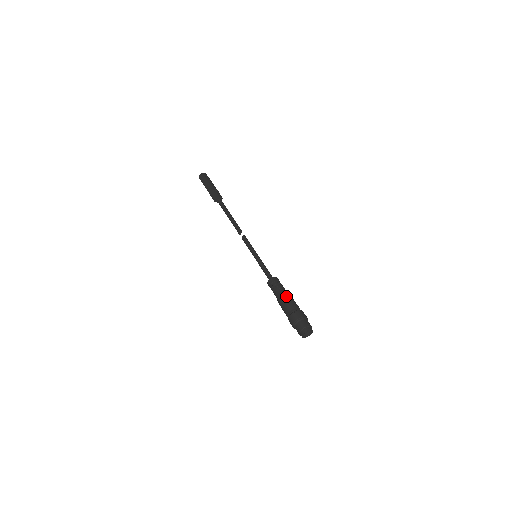
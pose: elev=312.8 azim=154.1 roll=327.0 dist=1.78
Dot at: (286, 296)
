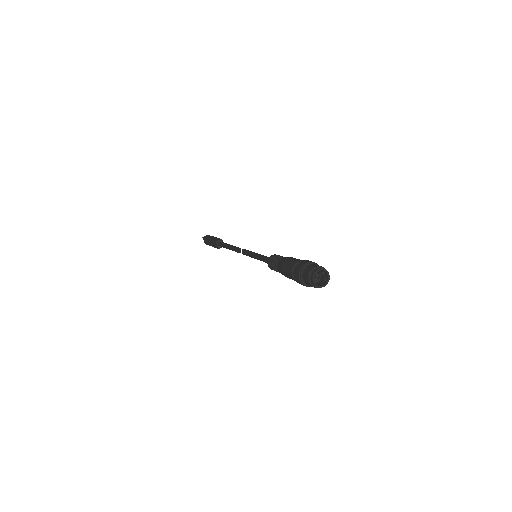
Dot at: occluded
